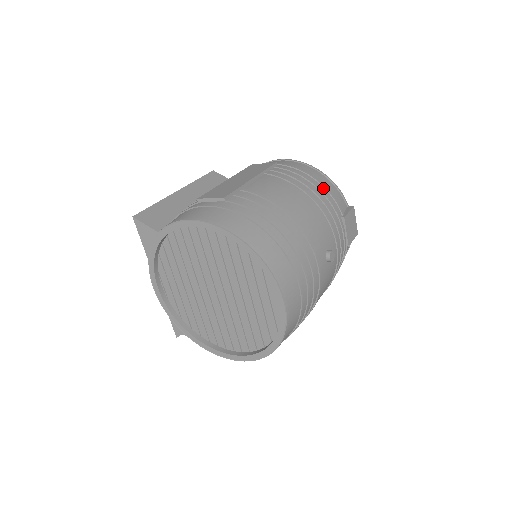
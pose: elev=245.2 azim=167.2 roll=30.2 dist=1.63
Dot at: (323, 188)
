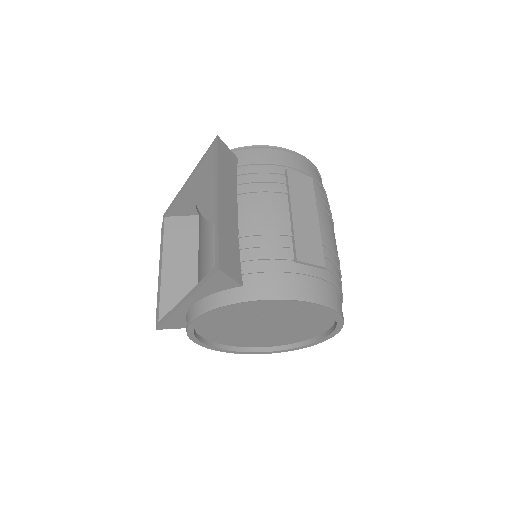
Dot at: occluded
